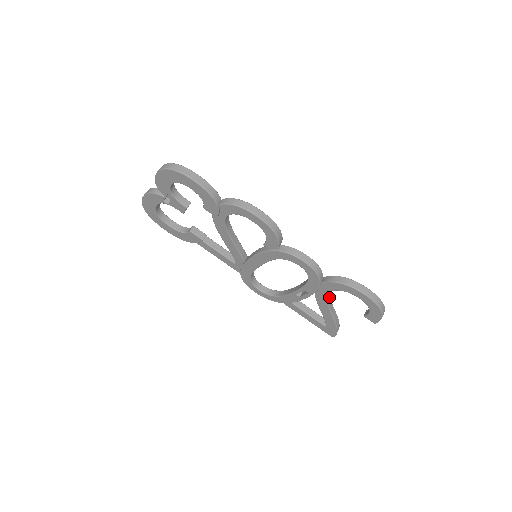
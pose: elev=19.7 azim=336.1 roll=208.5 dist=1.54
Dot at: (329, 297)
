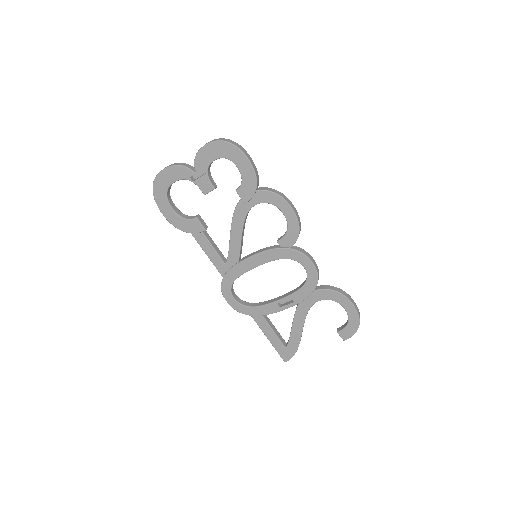
Dot at: occluded
